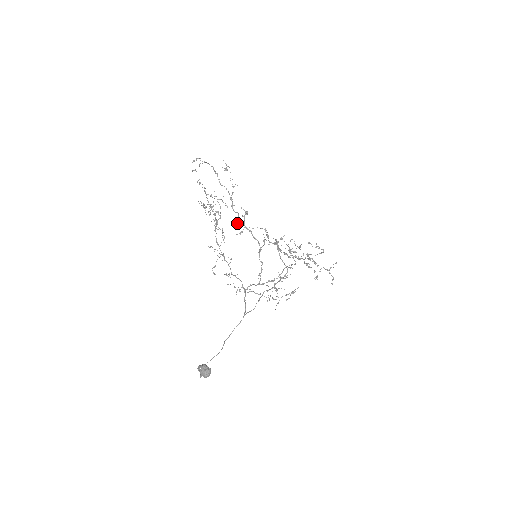
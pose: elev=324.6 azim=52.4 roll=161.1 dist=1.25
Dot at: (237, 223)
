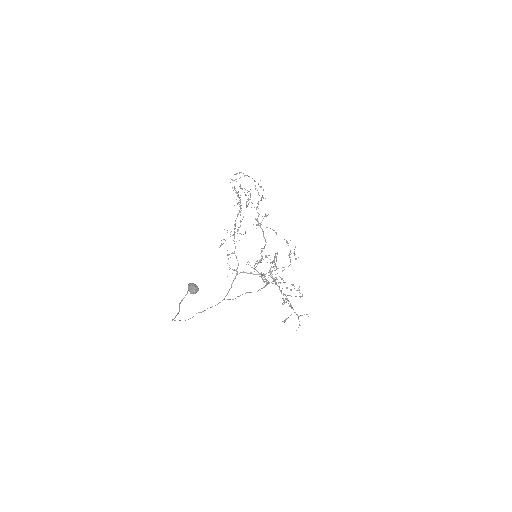
Dot at: (256, 219)
